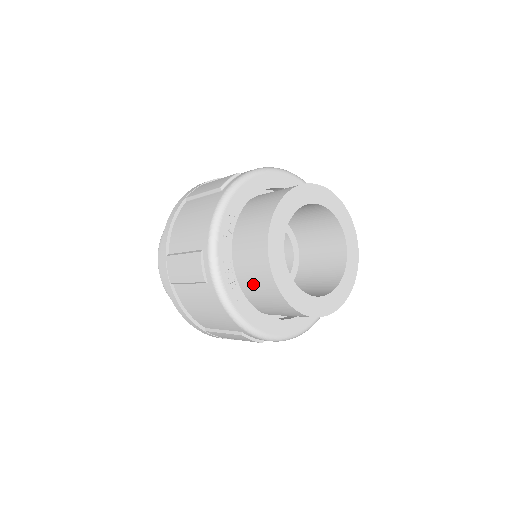
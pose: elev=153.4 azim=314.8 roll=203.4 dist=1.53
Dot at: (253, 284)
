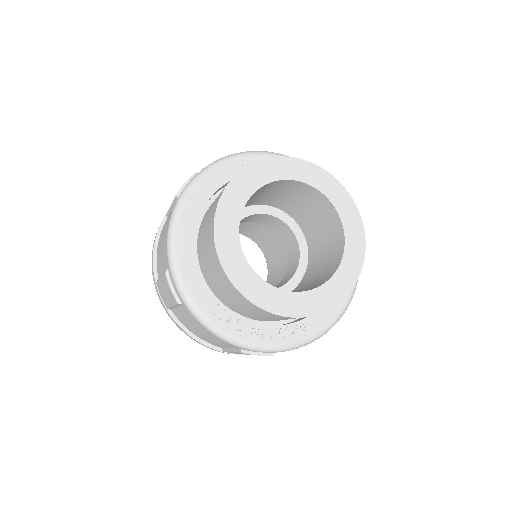
Dot at: occluded
